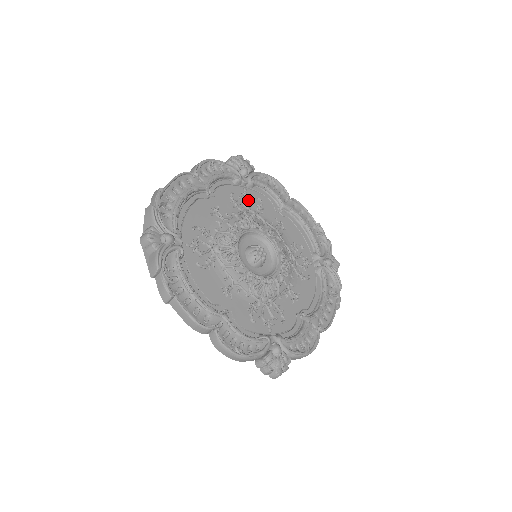
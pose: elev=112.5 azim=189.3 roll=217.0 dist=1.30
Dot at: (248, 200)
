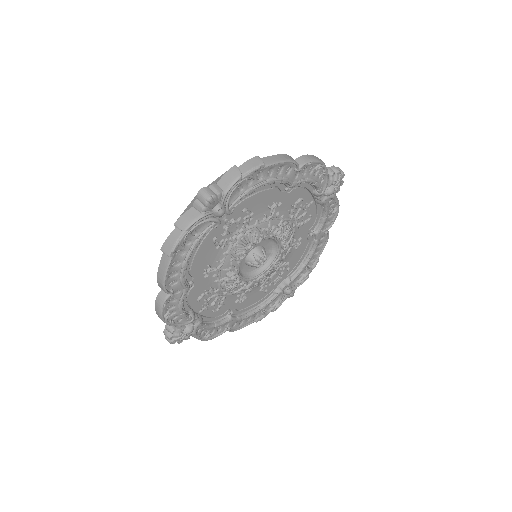
Dot at: (304, 211)
